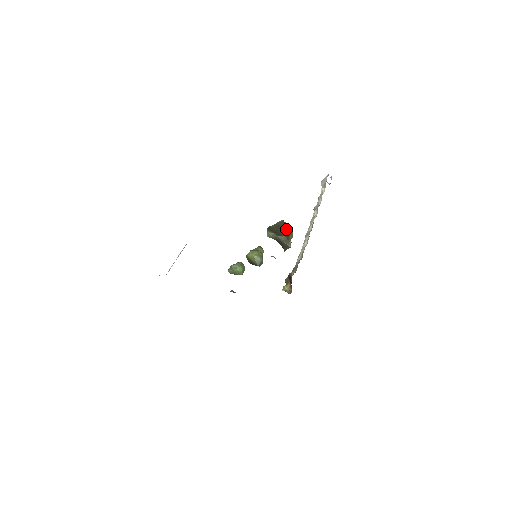
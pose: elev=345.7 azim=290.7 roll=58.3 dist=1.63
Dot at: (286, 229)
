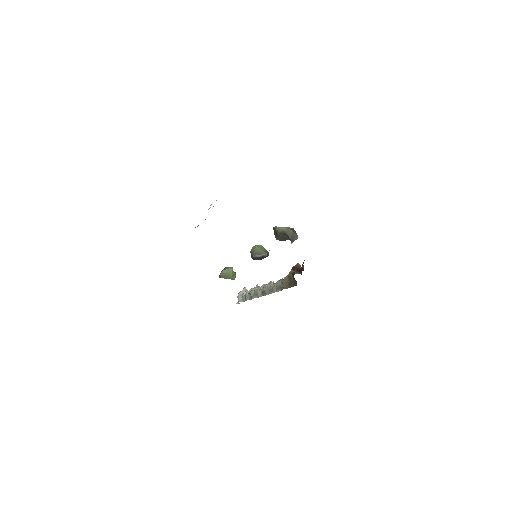
Dot at: occluded
